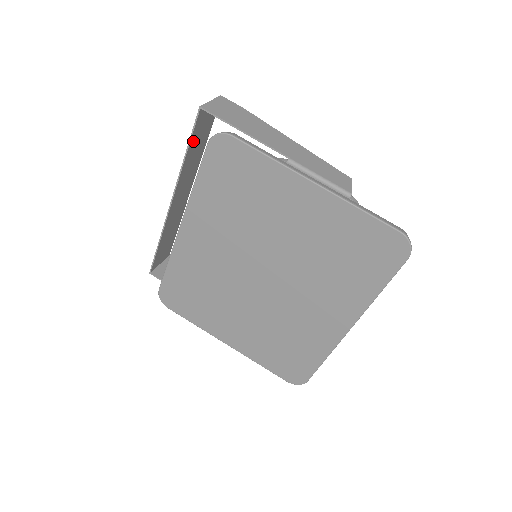
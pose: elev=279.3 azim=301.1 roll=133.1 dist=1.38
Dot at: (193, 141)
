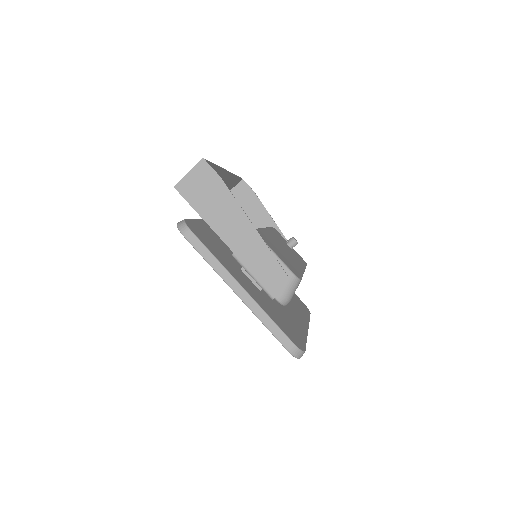
Dot at: occluded
